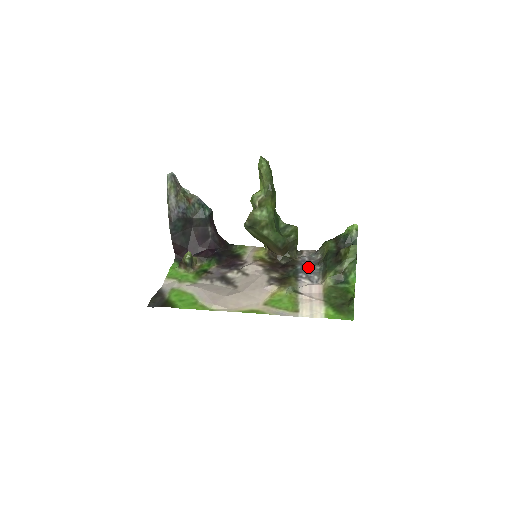
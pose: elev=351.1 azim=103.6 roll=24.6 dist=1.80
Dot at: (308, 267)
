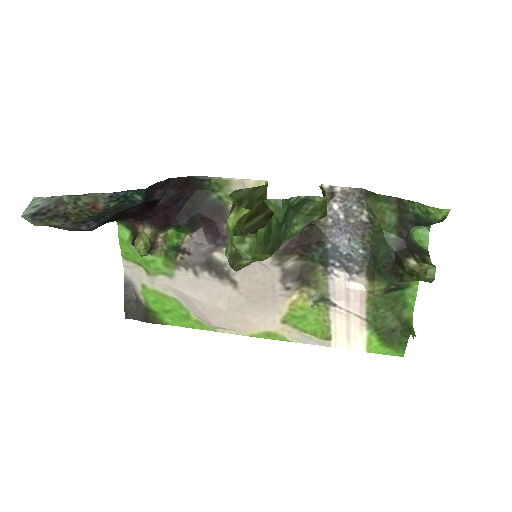
Dot at: (344, 248)
